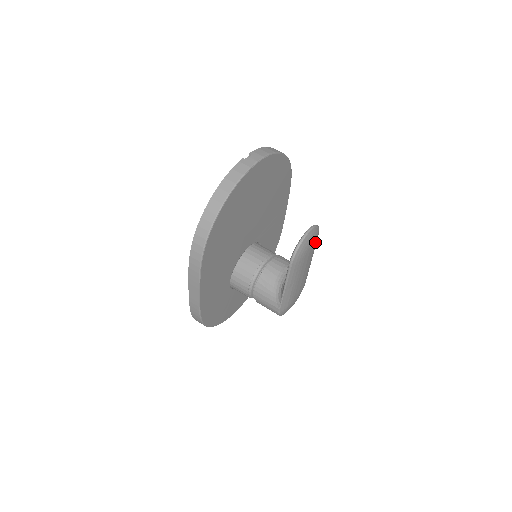
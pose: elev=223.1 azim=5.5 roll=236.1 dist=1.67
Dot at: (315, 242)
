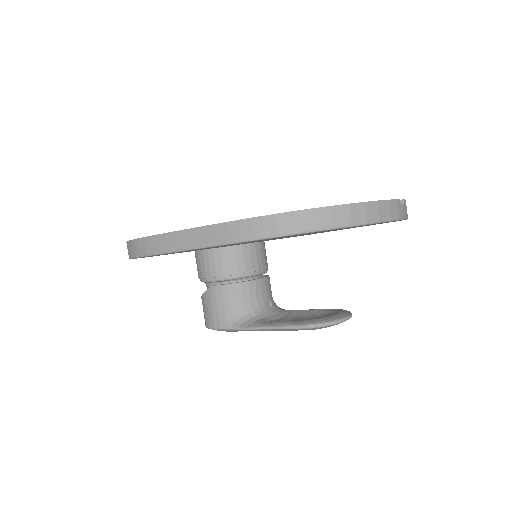
Dot at: occluded
